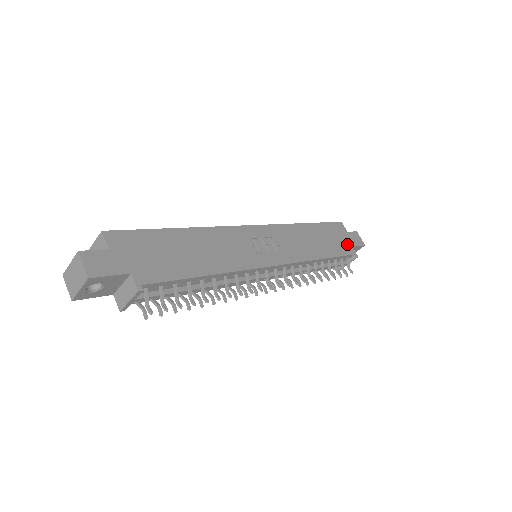
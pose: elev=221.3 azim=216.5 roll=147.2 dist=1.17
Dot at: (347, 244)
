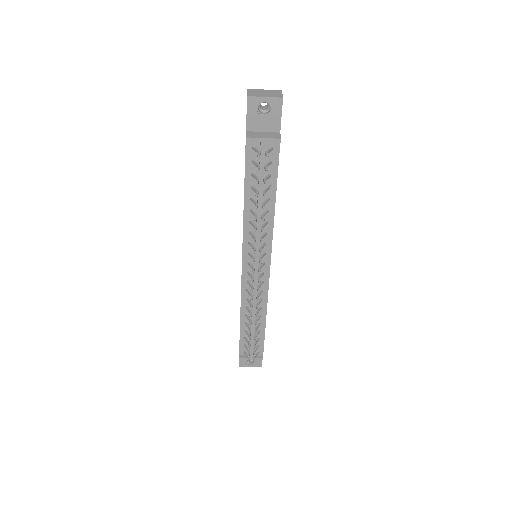
Dot at: occluded
